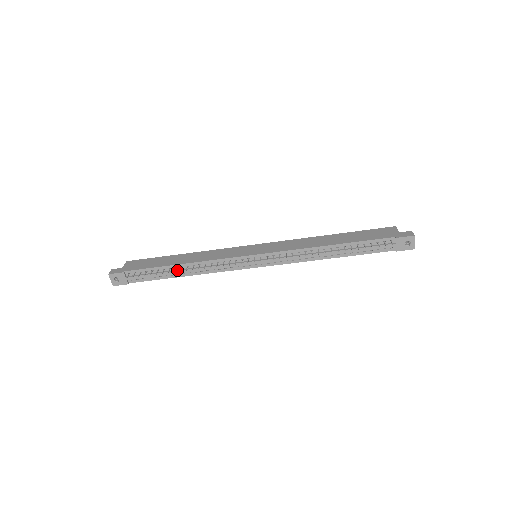
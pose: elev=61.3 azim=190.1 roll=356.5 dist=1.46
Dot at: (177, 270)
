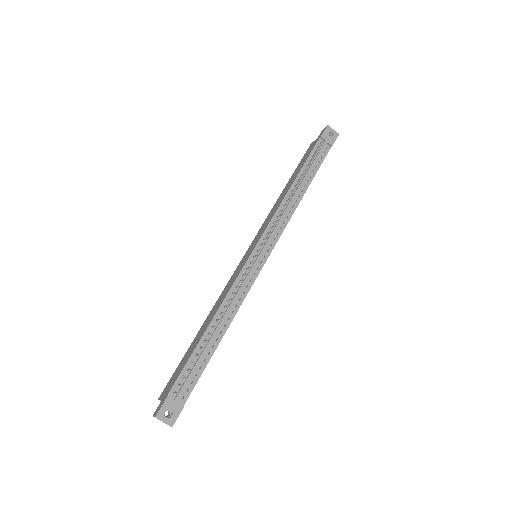
Dot at: (212, 334)
